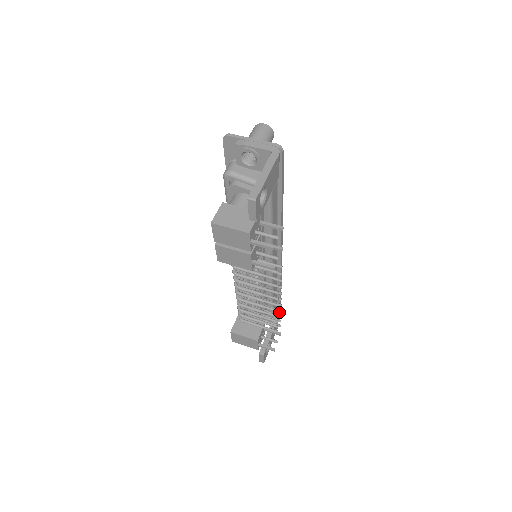
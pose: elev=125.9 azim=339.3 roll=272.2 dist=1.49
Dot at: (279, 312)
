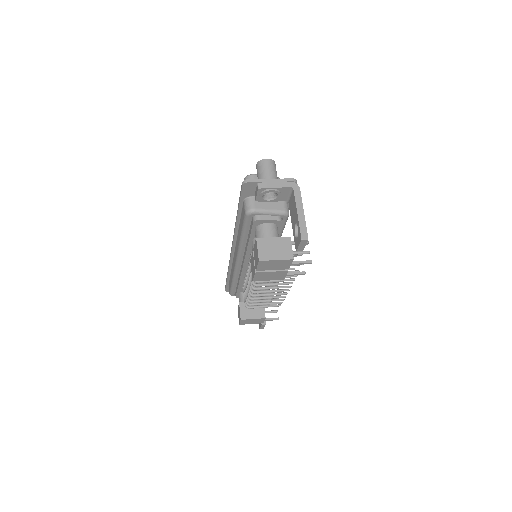
Dot at: occluded
